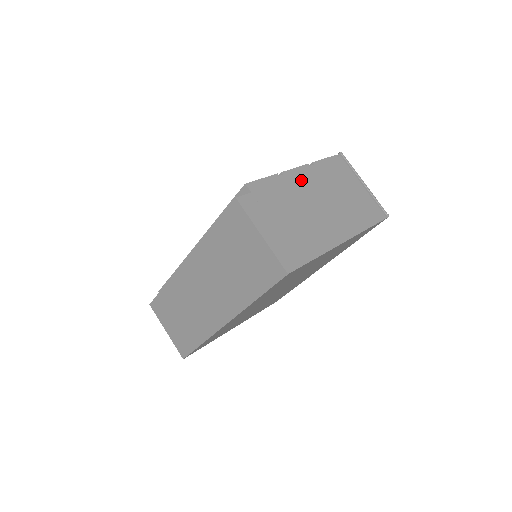
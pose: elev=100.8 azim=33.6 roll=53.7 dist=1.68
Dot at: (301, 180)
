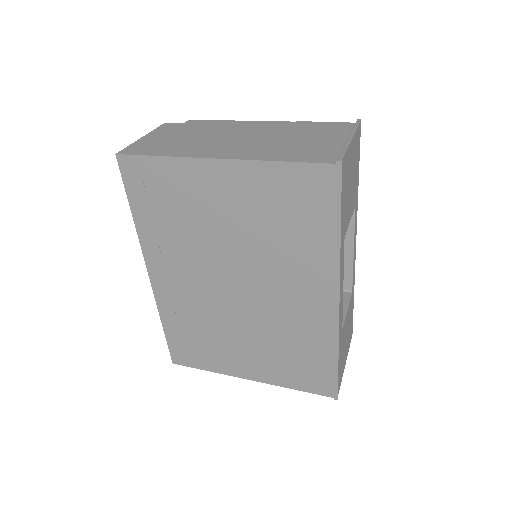
Dot at: (254, 126)
